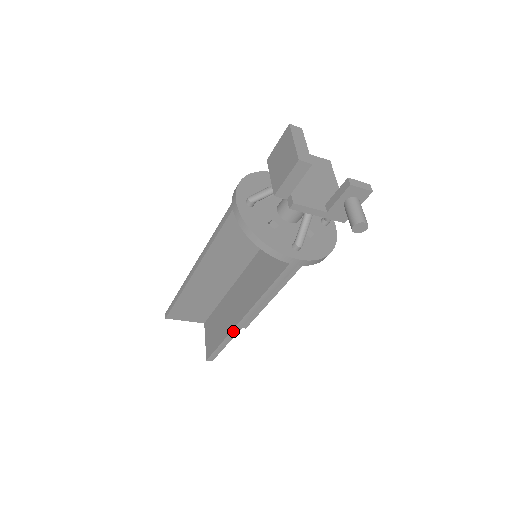
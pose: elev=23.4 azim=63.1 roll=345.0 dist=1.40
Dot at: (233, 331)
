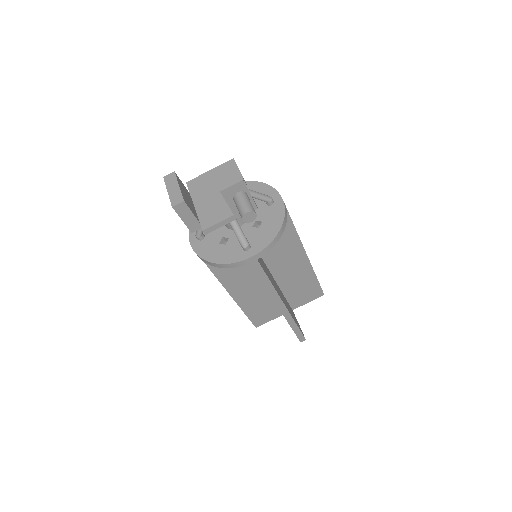
Dot at: (286, 318)
